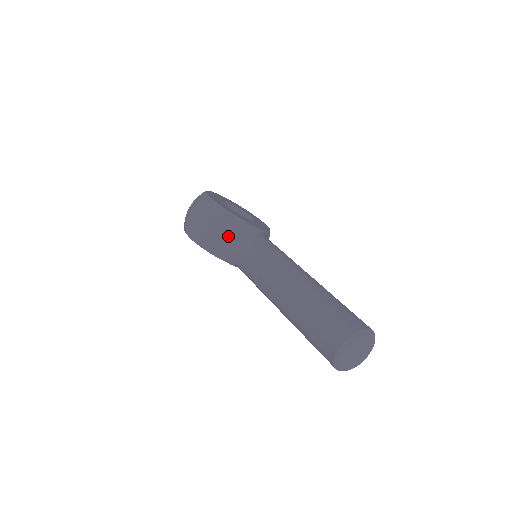
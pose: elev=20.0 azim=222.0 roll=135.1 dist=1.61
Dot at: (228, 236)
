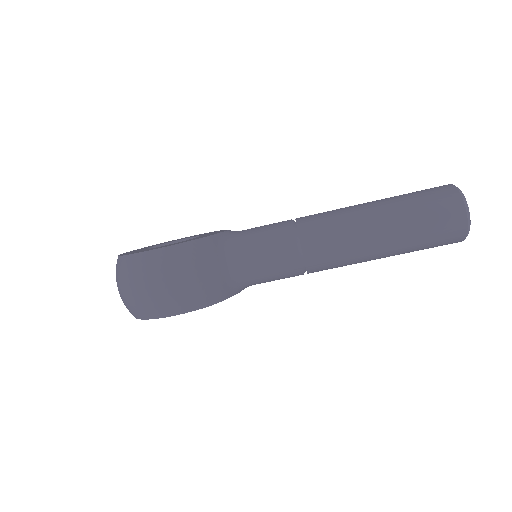
Dot at: (222, 264)
